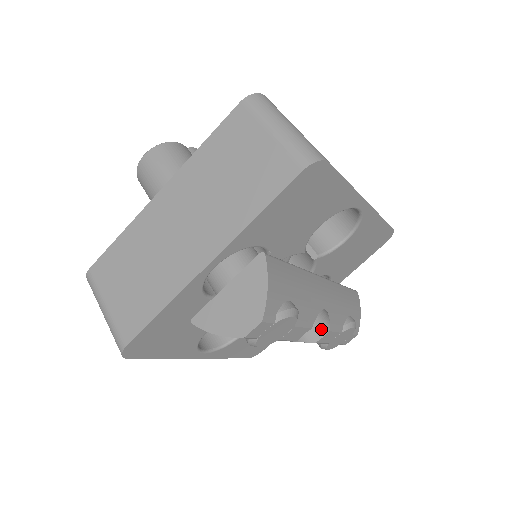
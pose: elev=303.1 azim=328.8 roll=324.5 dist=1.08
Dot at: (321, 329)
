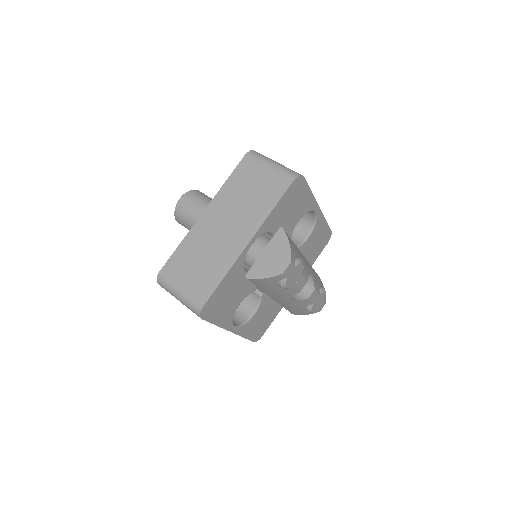
Dot at: (309, 290)
